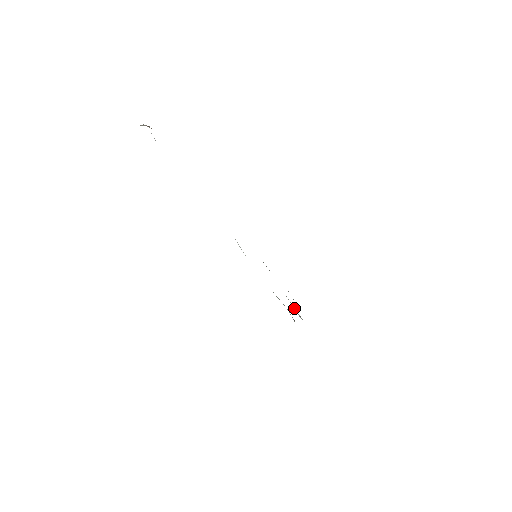
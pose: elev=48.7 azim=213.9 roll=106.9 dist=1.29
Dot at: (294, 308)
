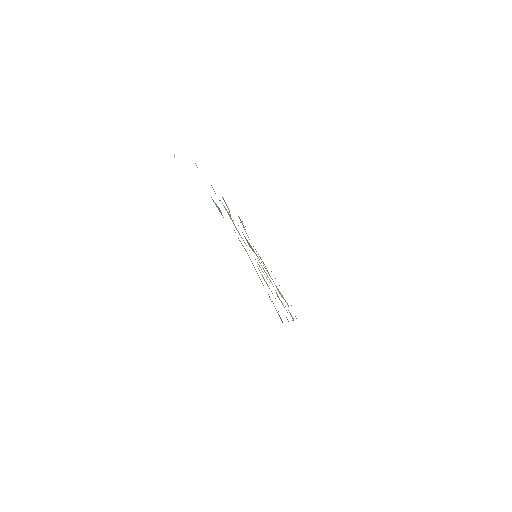
Dot at: (280, 293)
